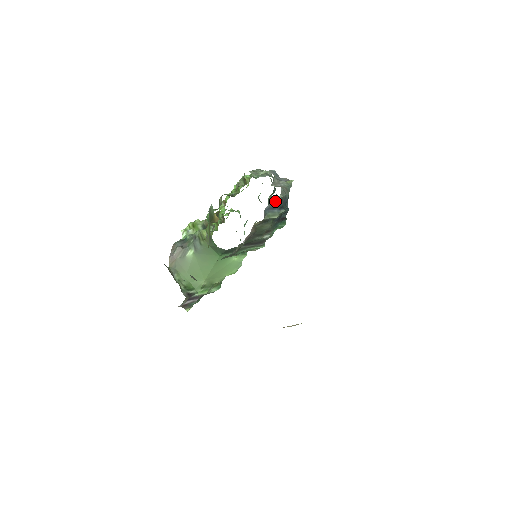
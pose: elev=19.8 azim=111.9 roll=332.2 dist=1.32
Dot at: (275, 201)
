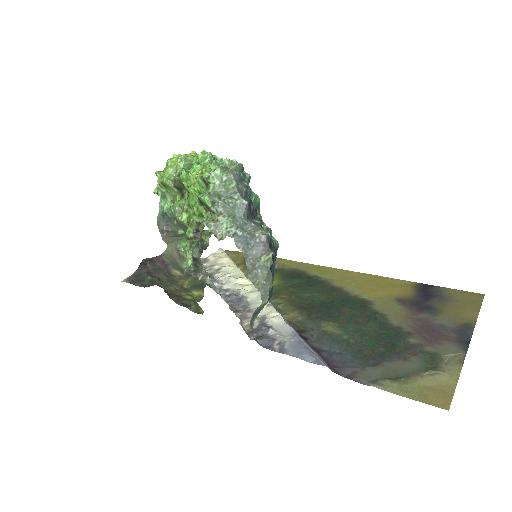
Dot at: (258, 308)
